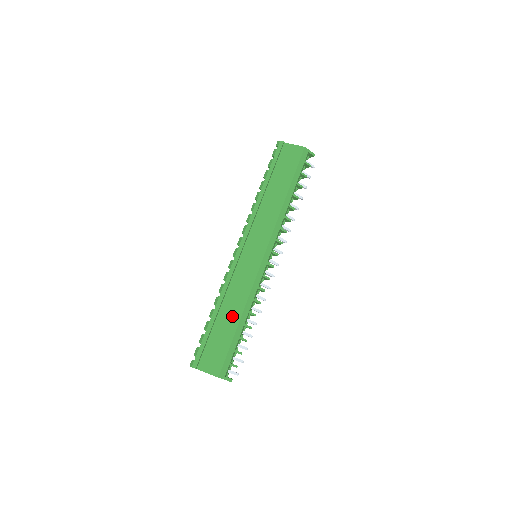
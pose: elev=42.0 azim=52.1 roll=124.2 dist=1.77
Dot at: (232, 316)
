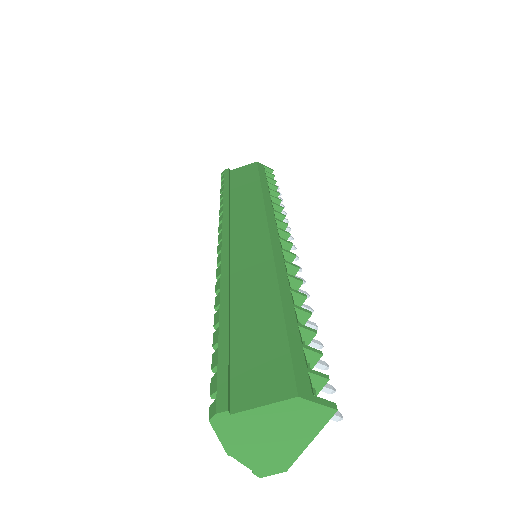
Dot at: (261, 301)
